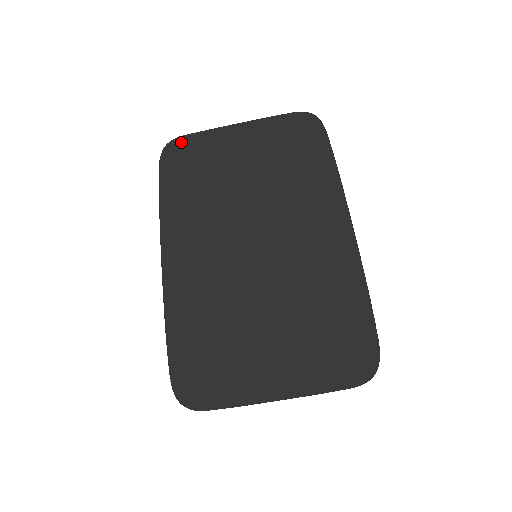
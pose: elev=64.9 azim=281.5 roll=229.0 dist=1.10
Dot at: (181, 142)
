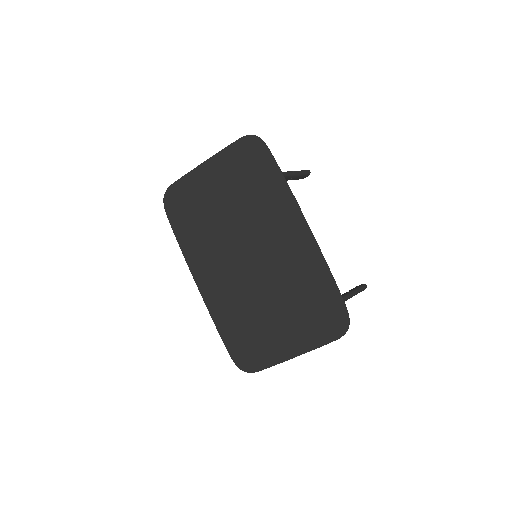
Dot at: (172, 191)
